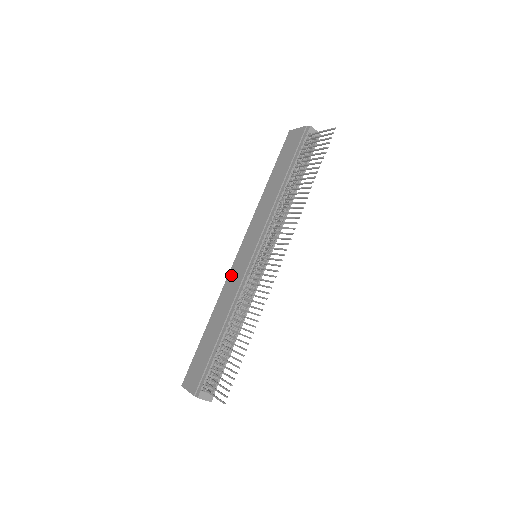
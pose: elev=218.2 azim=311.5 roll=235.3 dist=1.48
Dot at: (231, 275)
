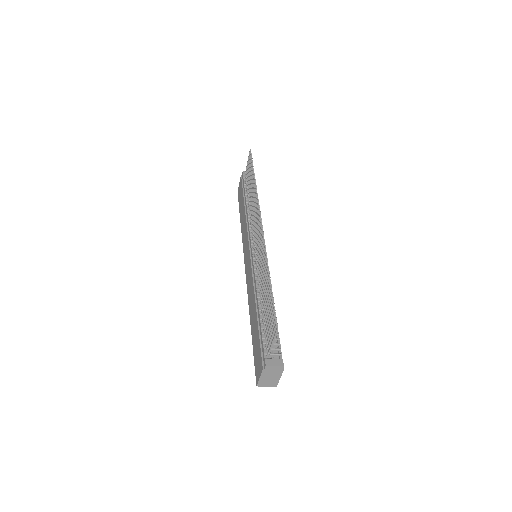
Dot at: (247, 283)
